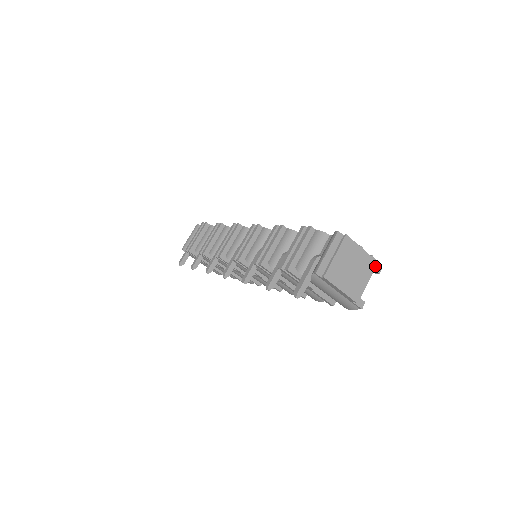
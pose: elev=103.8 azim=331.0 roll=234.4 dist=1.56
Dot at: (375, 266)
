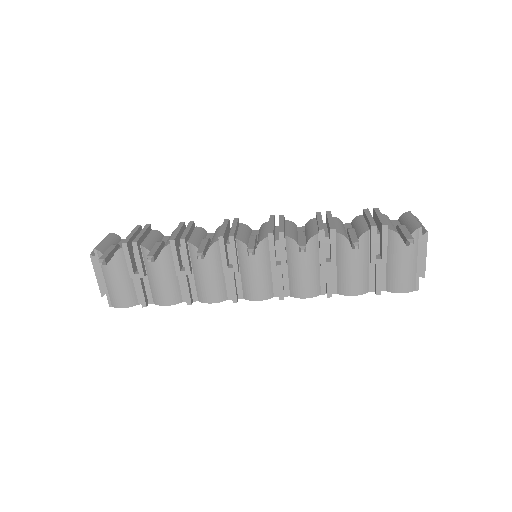
Dot at: occluded
